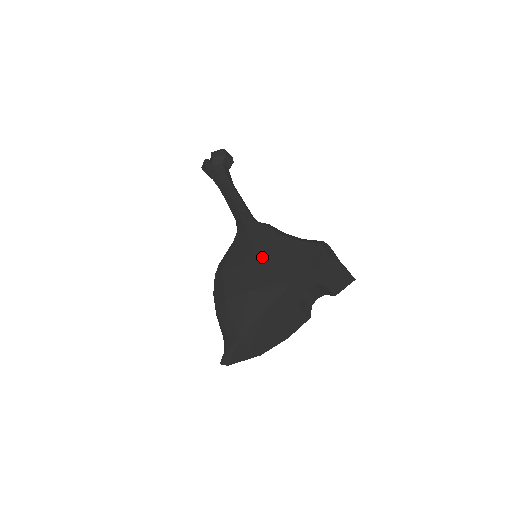
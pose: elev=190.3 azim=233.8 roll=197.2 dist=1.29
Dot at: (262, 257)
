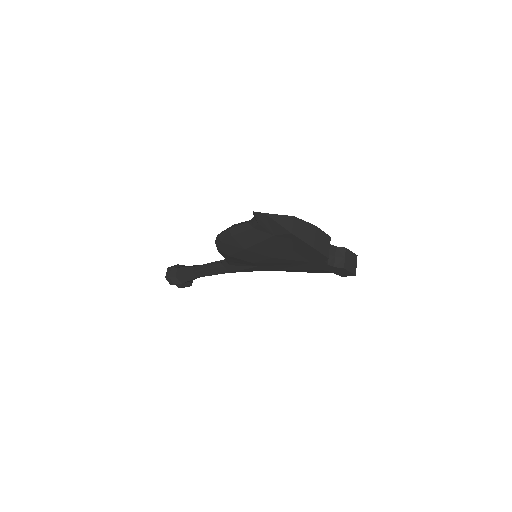
Dot at: occluded
